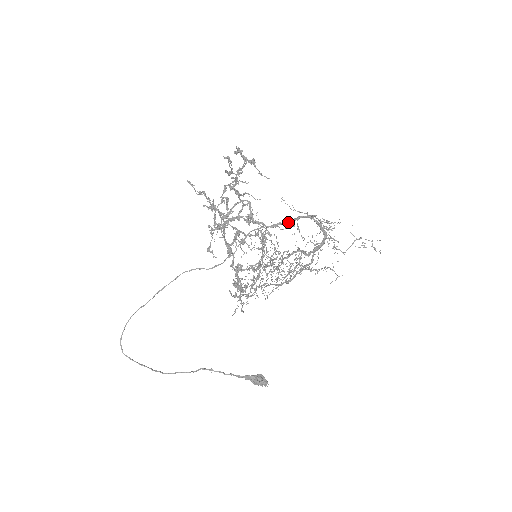
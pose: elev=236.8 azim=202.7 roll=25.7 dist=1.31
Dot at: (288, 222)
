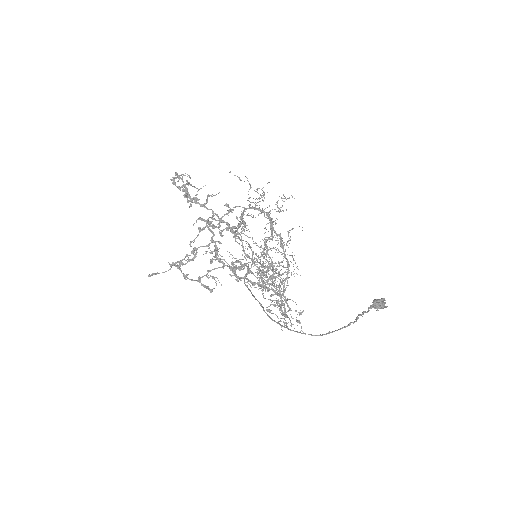
Dot at: (242, 220)
